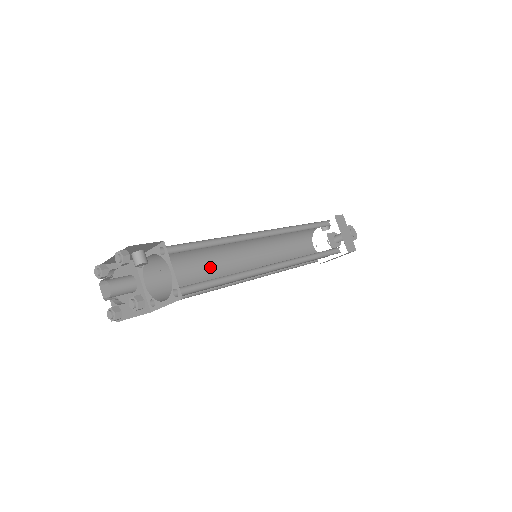
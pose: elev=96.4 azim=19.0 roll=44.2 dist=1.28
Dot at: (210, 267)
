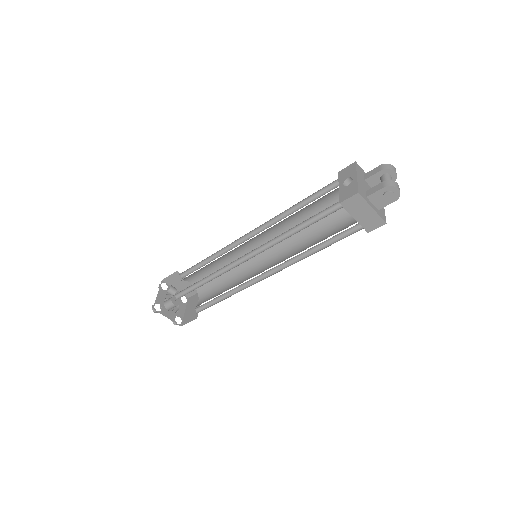
Dot at: (229, 259)
